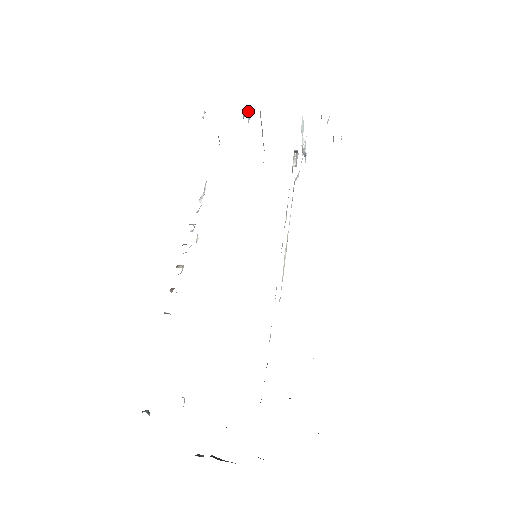
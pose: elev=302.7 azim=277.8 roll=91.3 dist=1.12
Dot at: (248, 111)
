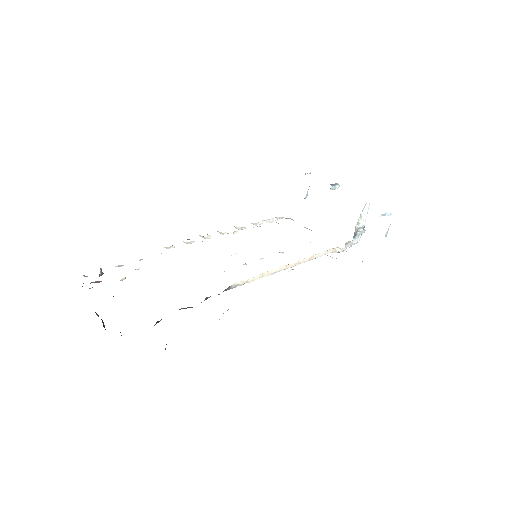
Dot at: (336, 184)
